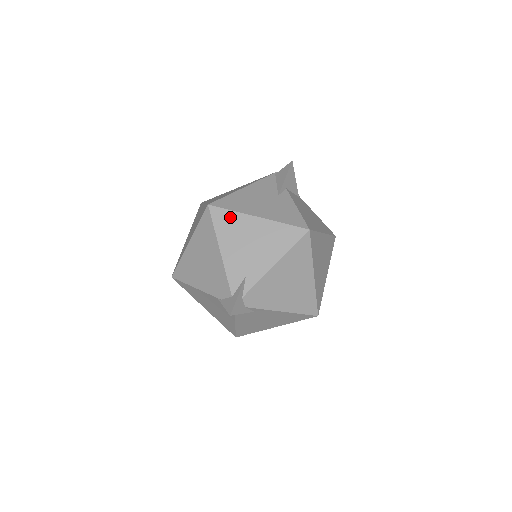
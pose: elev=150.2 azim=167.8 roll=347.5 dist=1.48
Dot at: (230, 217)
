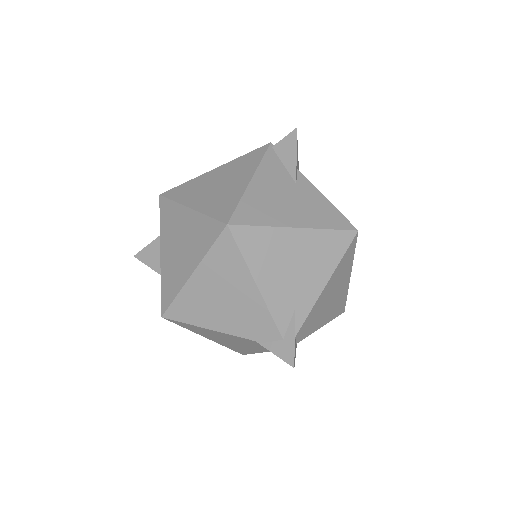
Dot at: (261, 236)
